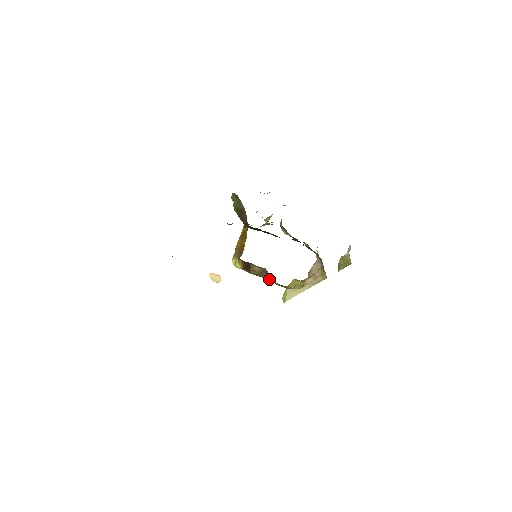
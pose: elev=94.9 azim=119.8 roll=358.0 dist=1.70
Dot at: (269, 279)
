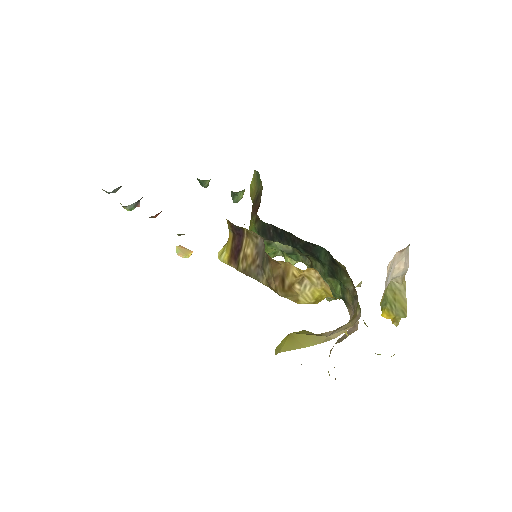
Dot at: (263, 276)
